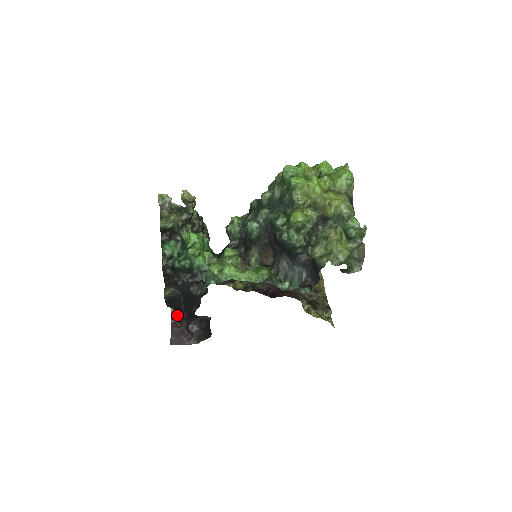
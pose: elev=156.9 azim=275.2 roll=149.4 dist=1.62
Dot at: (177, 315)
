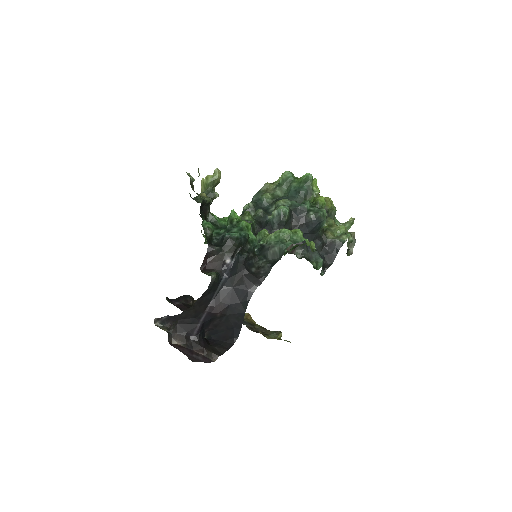
Dot at: (178, 332)
